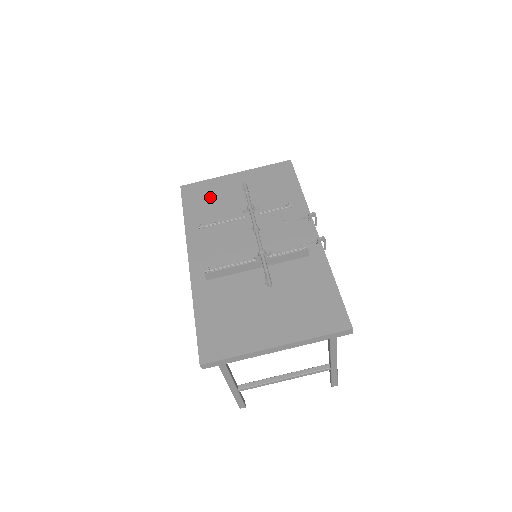
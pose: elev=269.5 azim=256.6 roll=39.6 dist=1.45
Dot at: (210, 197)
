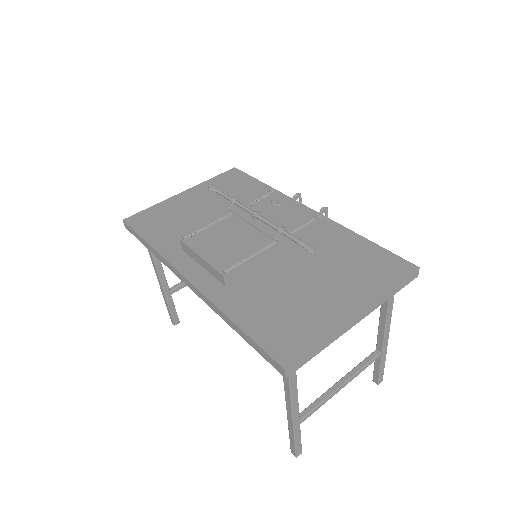
Dot at: (168, 218)
